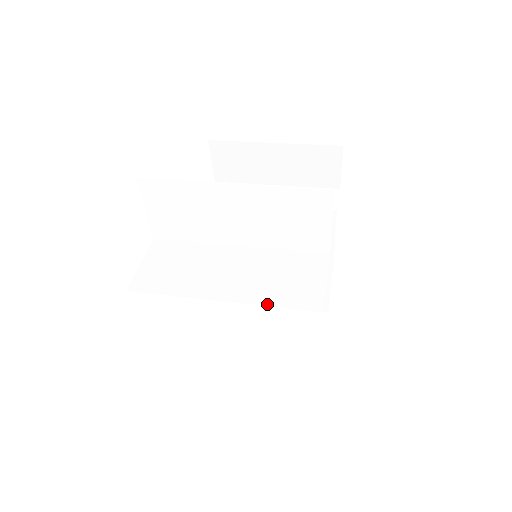
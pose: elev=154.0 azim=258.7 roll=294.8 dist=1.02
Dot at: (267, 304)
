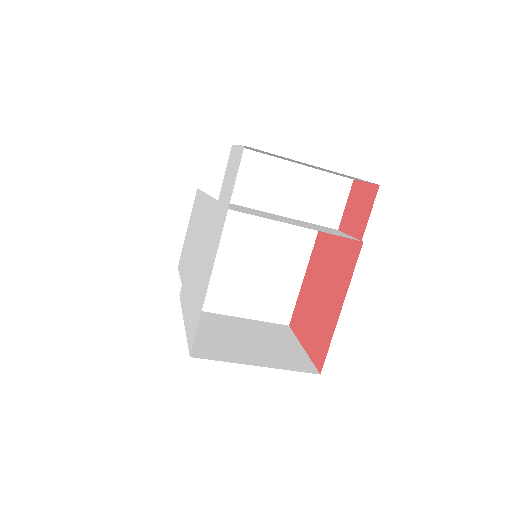
Dot at: occluded
